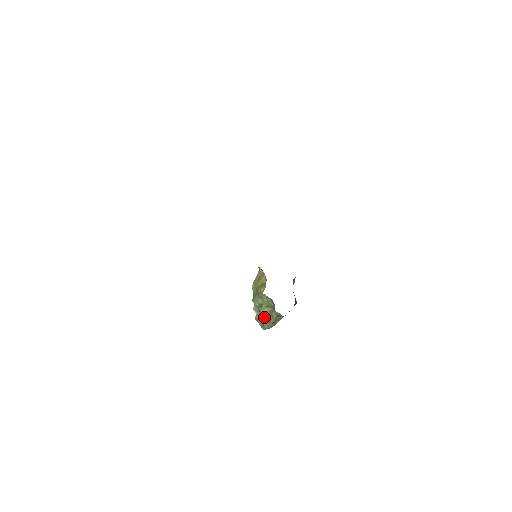
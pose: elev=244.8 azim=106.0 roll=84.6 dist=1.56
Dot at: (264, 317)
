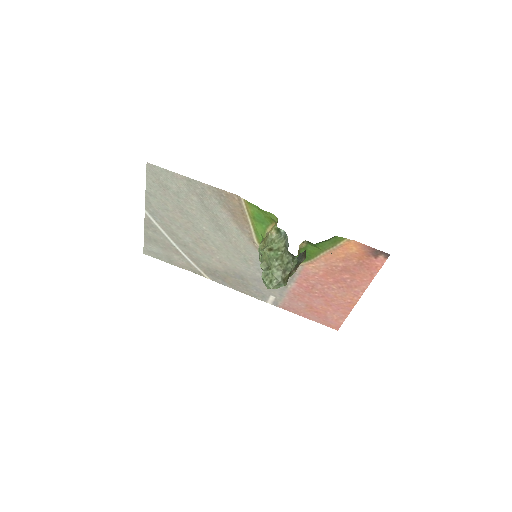
Dot at: (274, 261)
